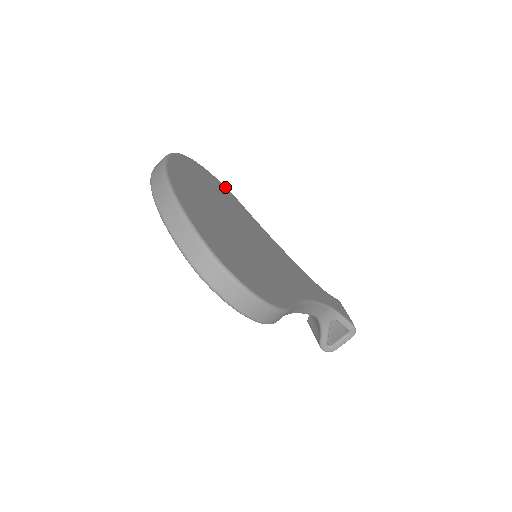
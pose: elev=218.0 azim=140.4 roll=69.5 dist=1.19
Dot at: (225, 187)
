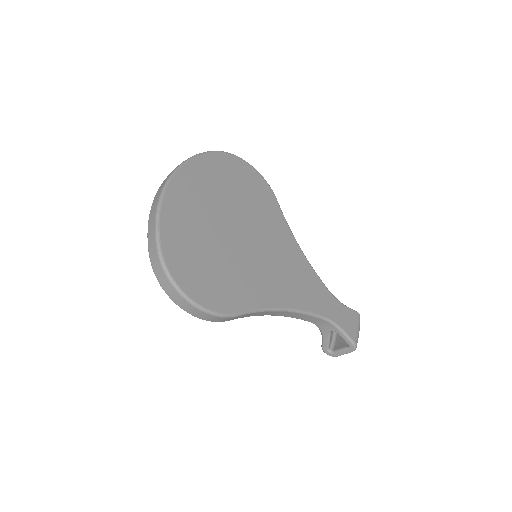
Dot at: (266, 183)
